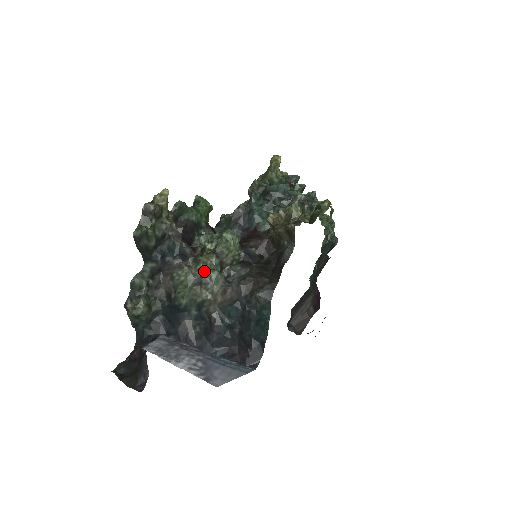
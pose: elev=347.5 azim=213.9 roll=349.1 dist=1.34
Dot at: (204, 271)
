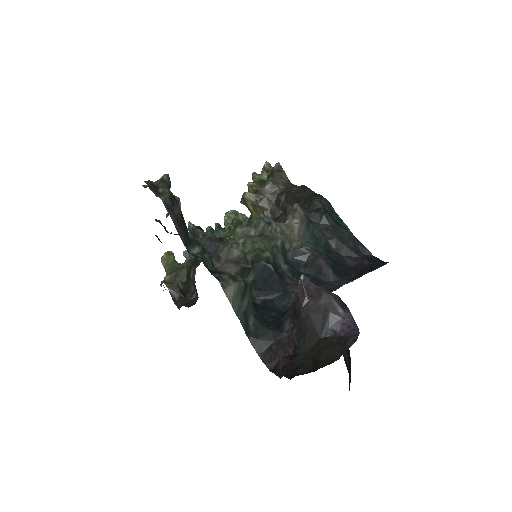
Dot at: (254, 220)
